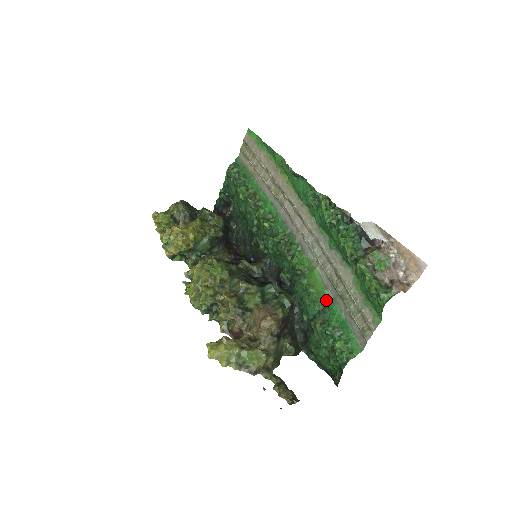
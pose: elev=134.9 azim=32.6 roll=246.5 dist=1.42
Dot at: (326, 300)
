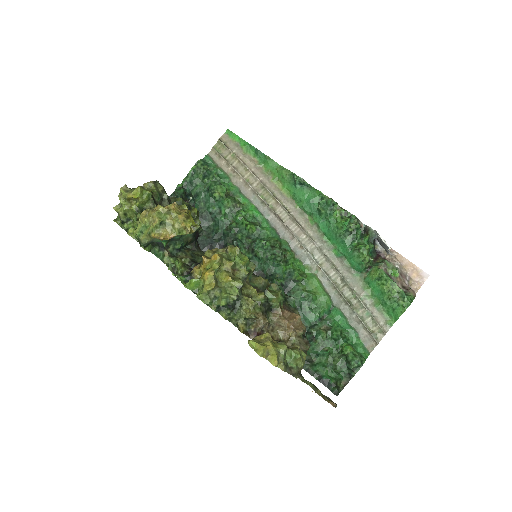
Dot at: (329, 306)
